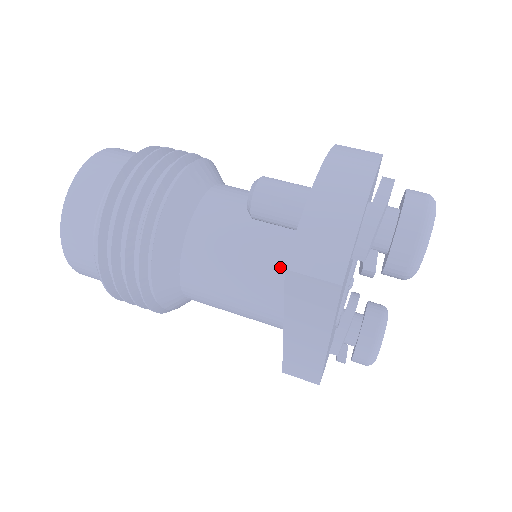
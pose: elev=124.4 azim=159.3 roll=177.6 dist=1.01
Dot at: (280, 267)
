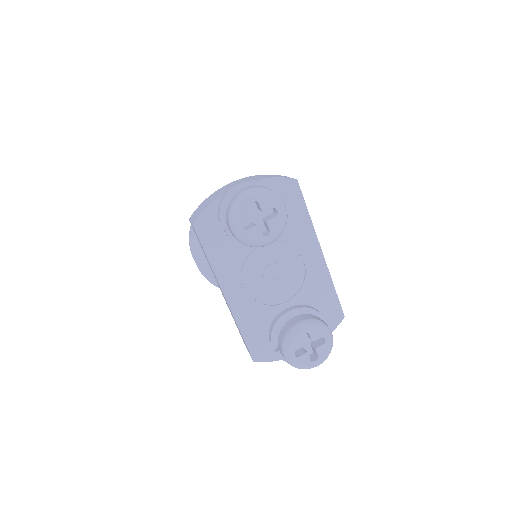
Dot at: occluded
